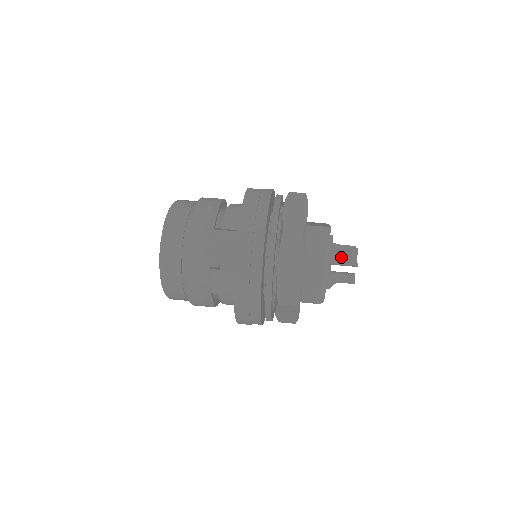
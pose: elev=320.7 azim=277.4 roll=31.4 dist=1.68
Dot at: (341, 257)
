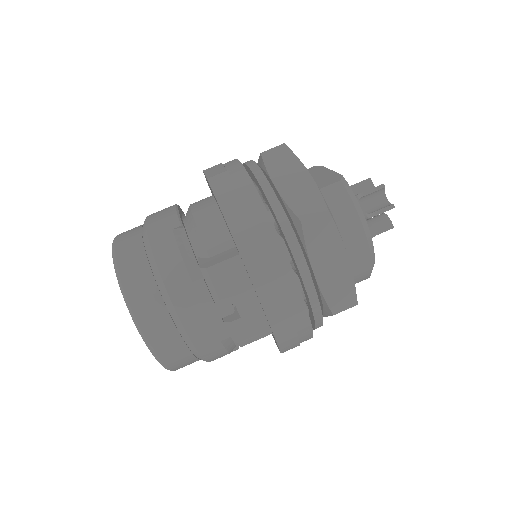
Dot at: (366, 205)
